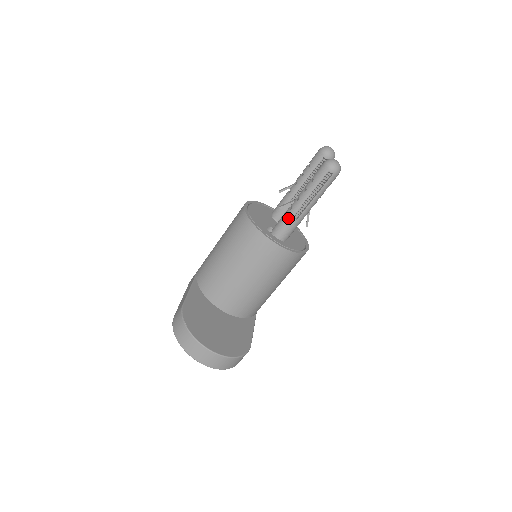
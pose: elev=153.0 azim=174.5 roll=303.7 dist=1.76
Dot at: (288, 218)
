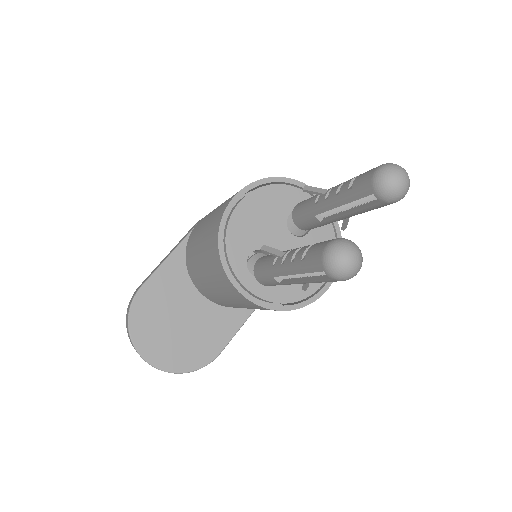
Dot at: (268, 273)
